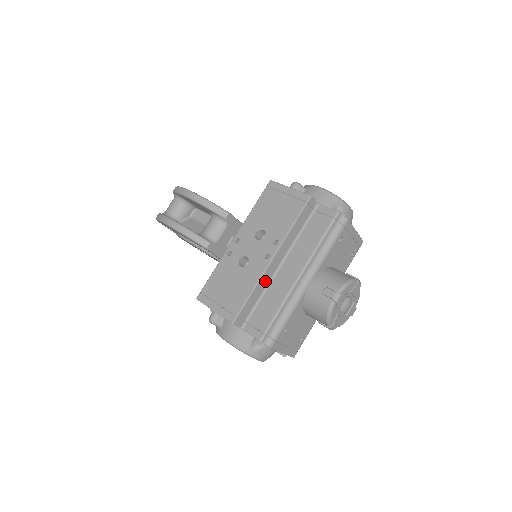
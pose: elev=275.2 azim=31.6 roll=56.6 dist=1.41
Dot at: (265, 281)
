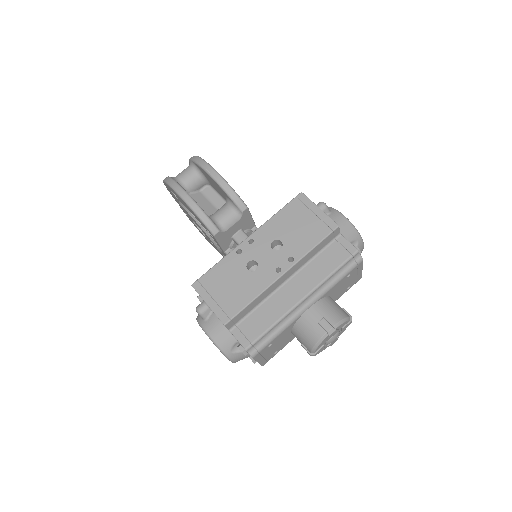
Dot at: (268, 292)
